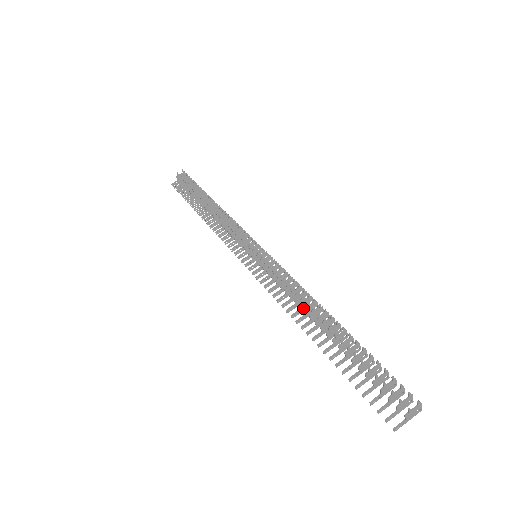
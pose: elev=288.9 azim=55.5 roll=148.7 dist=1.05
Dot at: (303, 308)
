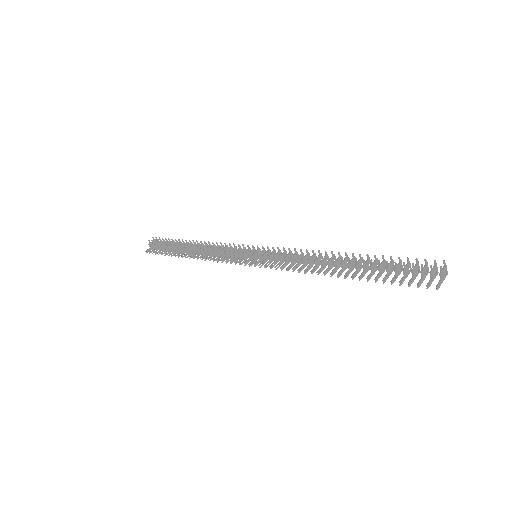
Dot at: (317, 265)
